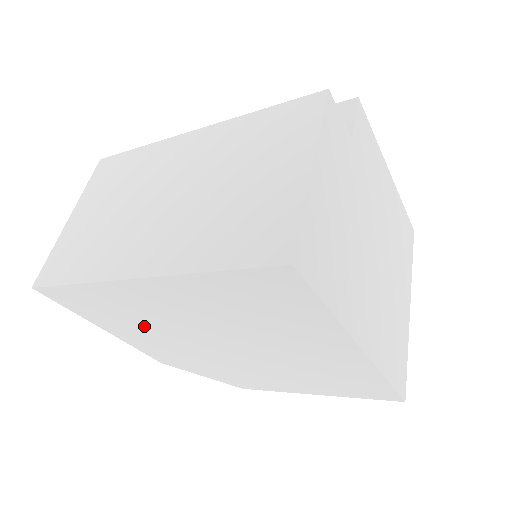
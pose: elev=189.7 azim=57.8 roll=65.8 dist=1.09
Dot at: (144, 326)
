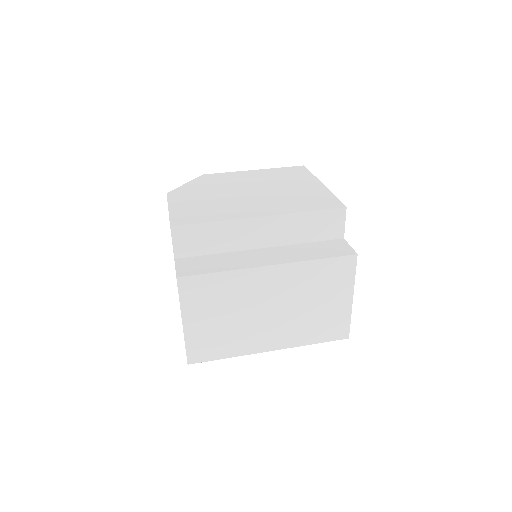
Dot at: occluded
